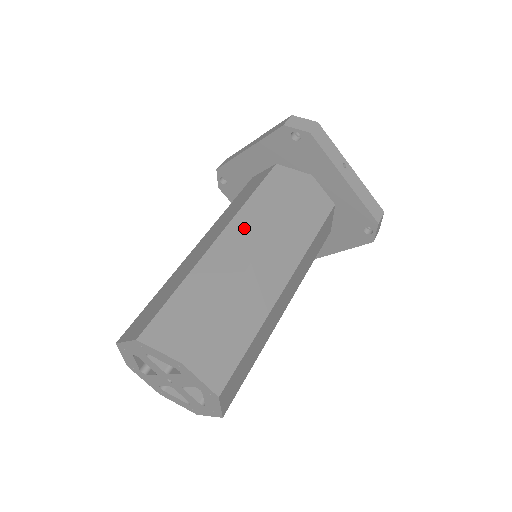
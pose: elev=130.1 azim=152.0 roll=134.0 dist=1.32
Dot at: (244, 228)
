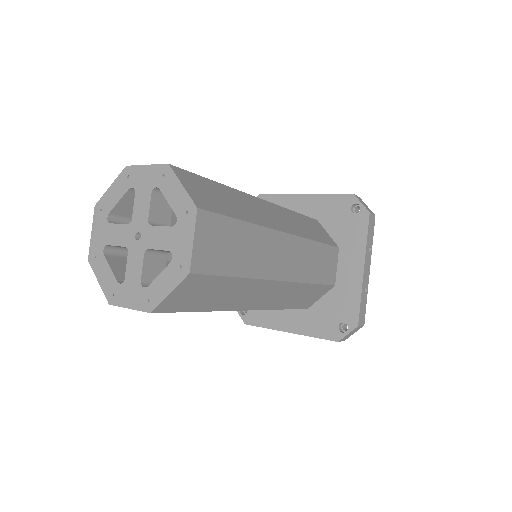
Dot at: occluded
